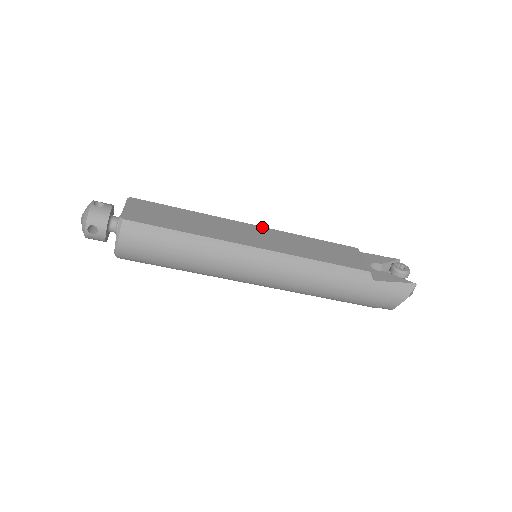
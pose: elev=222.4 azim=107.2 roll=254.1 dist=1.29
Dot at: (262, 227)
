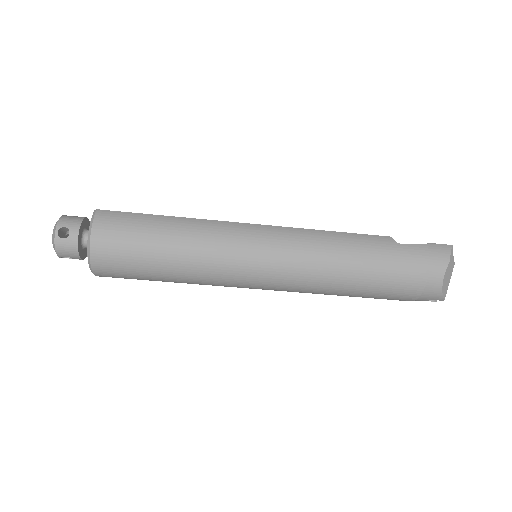
Dot at: occluded
